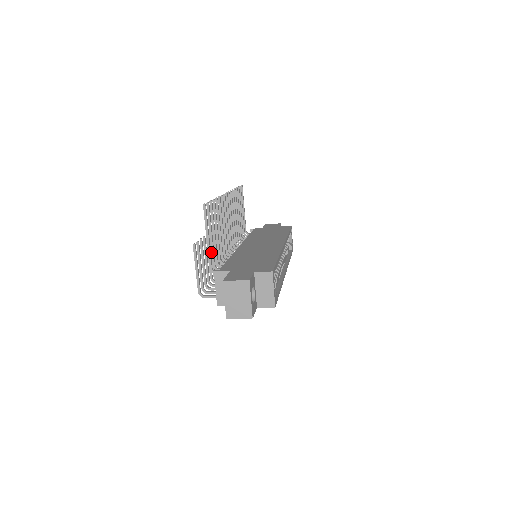
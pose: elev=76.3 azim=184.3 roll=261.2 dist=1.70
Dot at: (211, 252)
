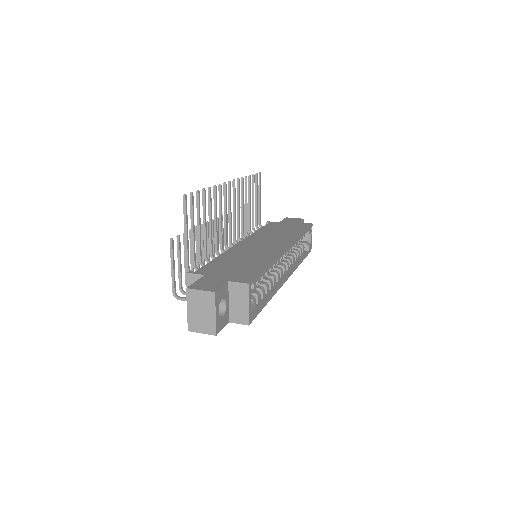
Dot at: occluded
